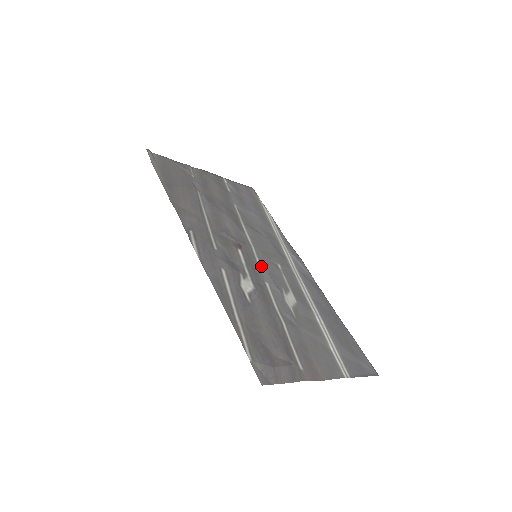
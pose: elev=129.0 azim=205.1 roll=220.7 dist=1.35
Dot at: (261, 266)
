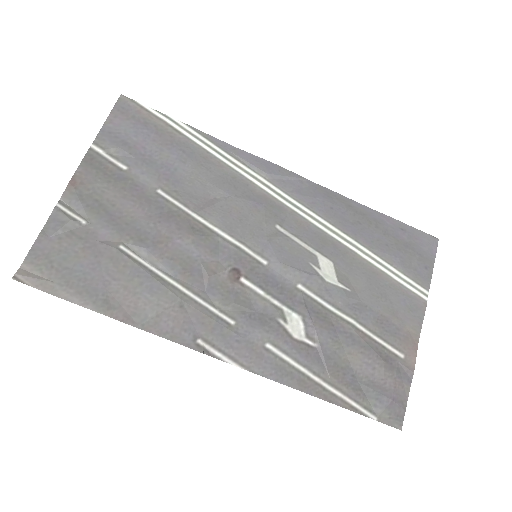
Dot at: (273, 266)
